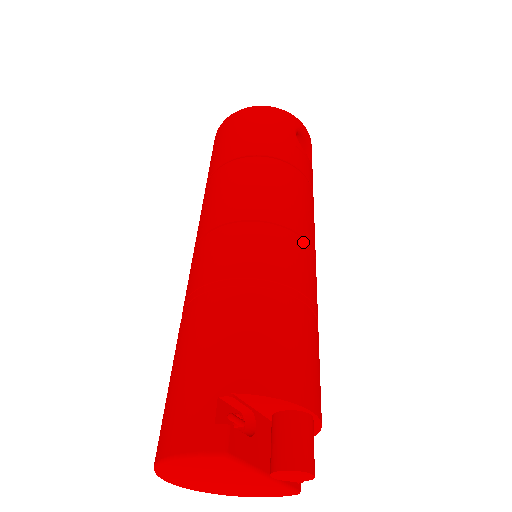
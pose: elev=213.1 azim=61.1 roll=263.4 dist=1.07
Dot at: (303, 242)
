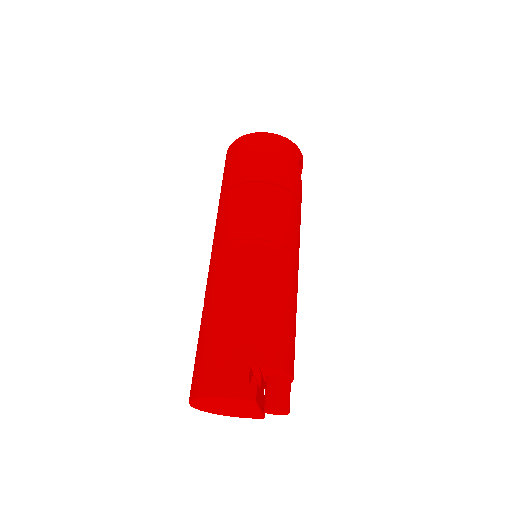
Dot at: (297, 261)
